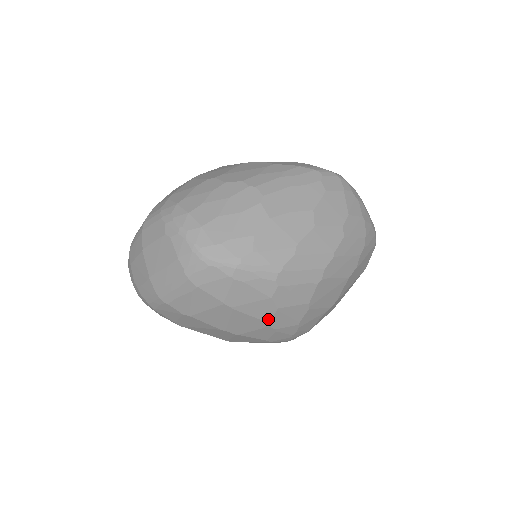
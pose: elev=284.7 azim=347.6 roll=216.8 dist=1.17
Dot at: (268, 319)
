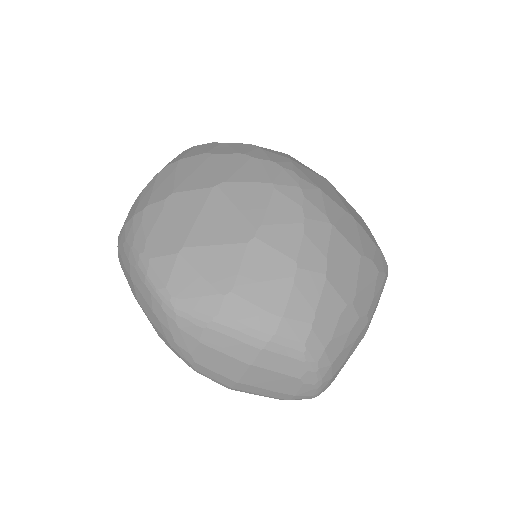
Dot at: occluded
